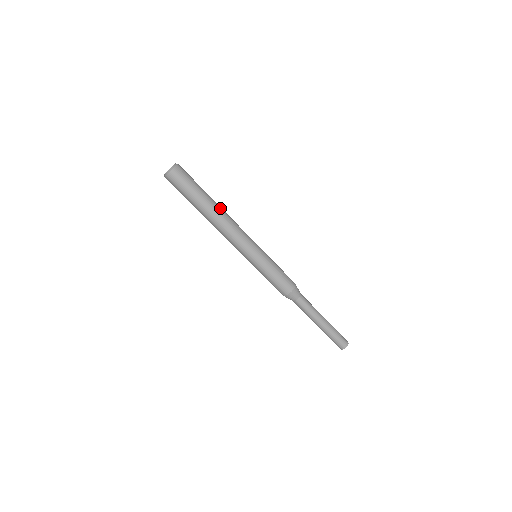
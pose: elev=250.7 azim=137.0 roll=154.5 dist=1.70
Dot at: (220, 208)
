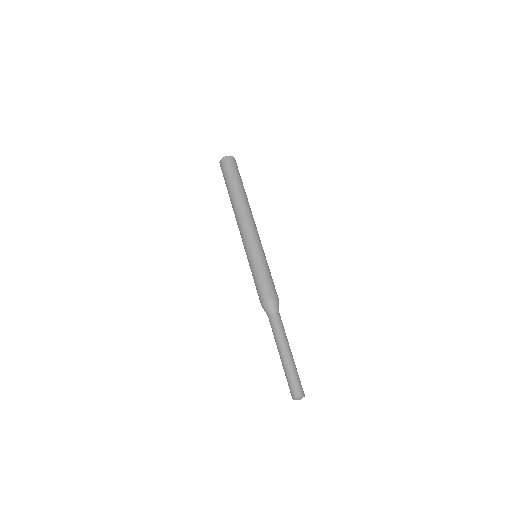
Dot at: occluded
